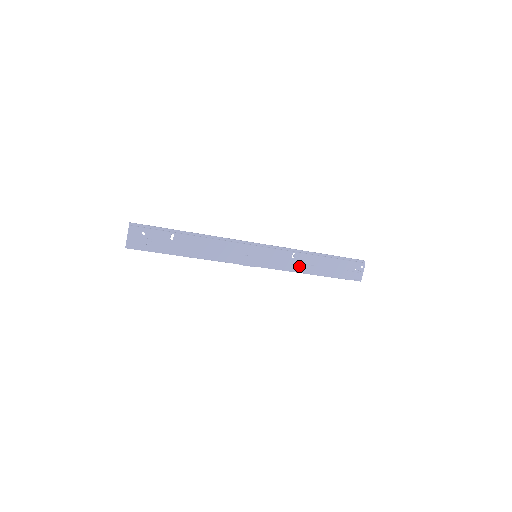
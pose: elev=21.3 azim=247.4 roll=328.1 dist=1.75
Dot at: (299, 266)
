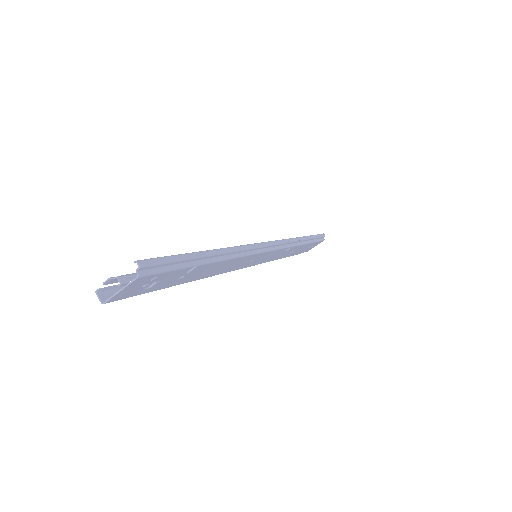
Dot at: (281, 256)
